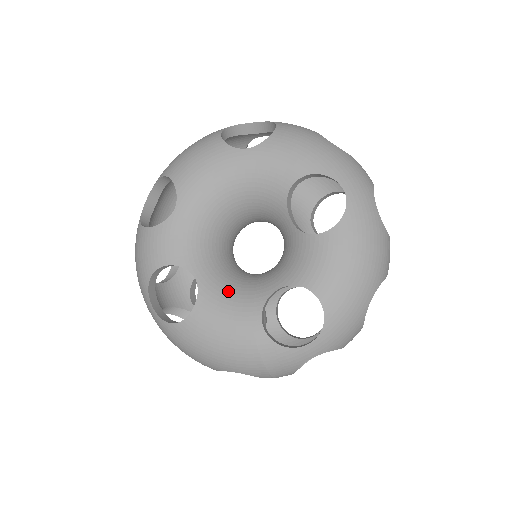
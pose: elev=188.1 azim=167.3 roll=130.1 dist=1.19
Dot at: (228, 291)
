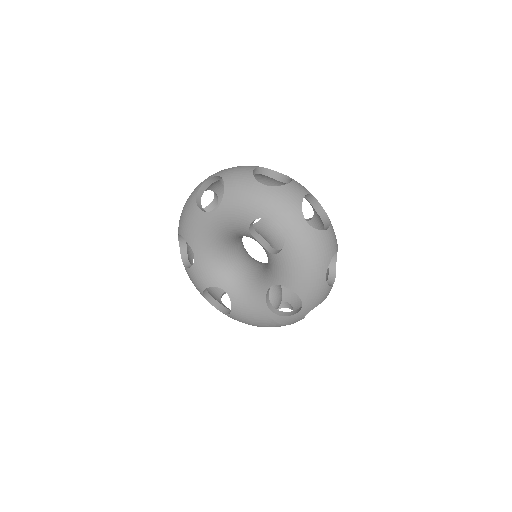
Dot at: (245, 292)
